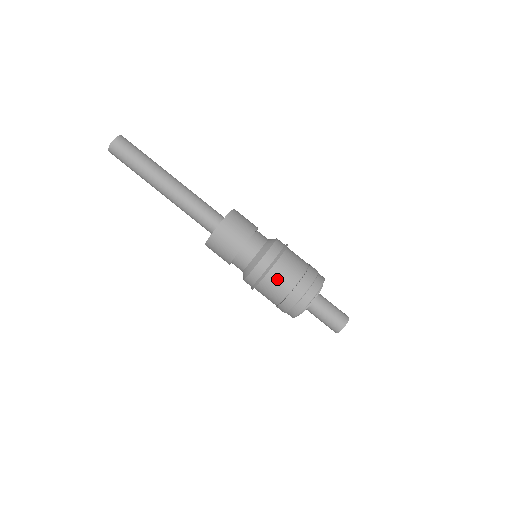
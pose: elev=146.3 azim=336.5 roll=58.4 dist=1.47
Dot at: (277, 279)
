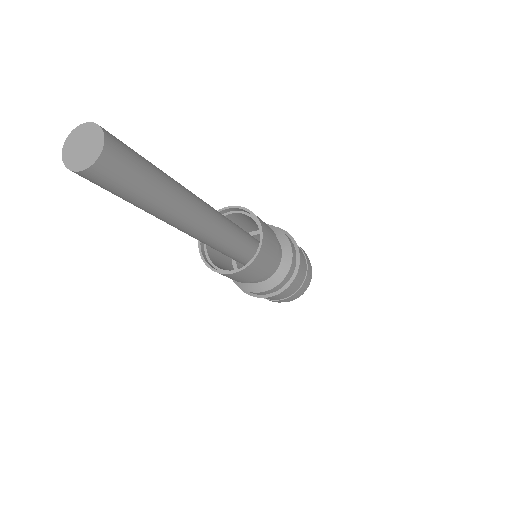
Dot at: (278, 295)
